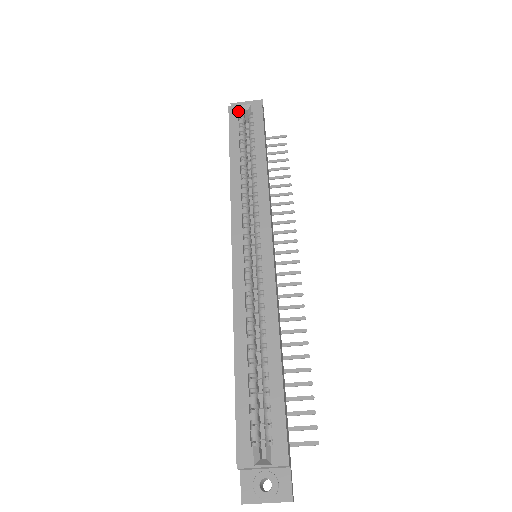
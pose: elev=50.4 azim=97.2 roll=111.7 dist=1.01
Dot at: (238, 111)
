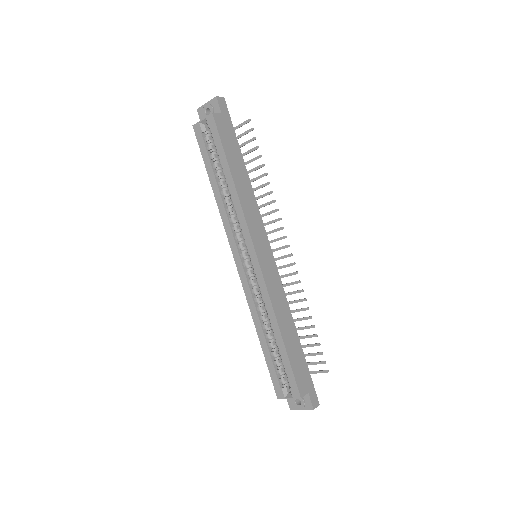
Dot at: (200, 130)
